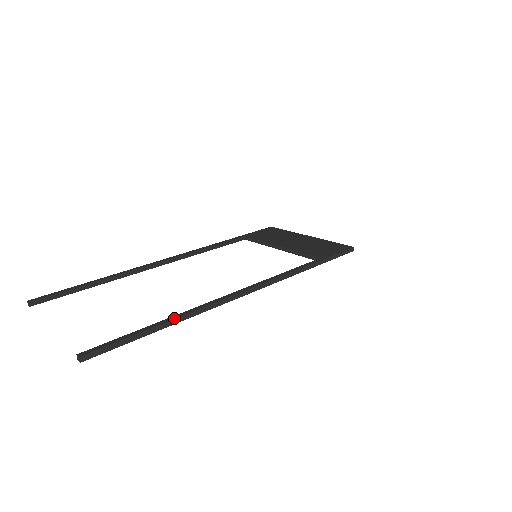
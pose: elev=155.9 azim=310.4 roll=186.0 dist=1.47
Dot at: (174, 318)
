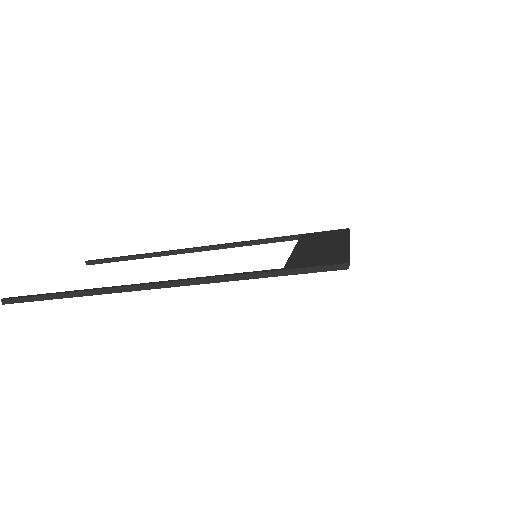
Dot at: (76, 291)
